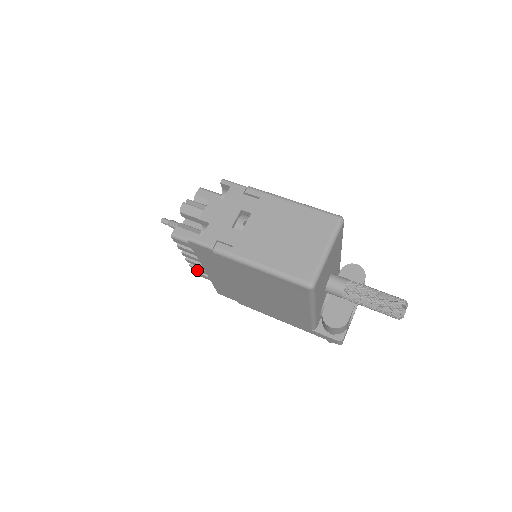
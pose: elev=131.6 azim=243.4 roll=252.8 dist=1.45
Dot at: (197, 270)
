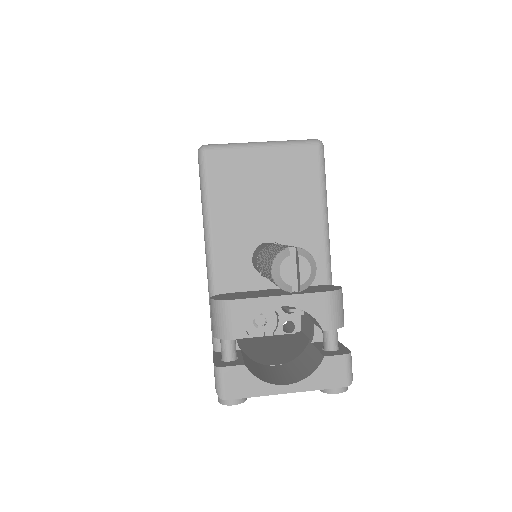
Dot at: occluded
